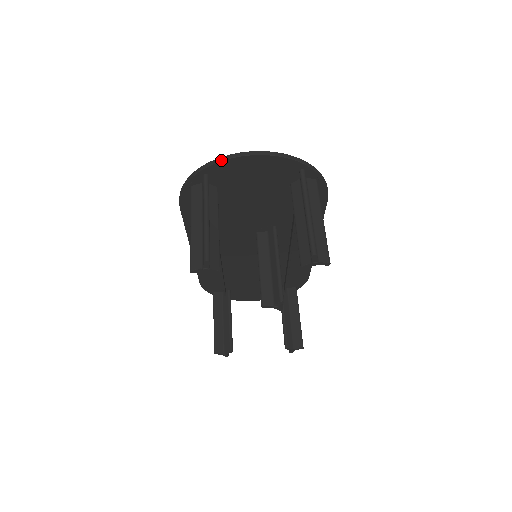
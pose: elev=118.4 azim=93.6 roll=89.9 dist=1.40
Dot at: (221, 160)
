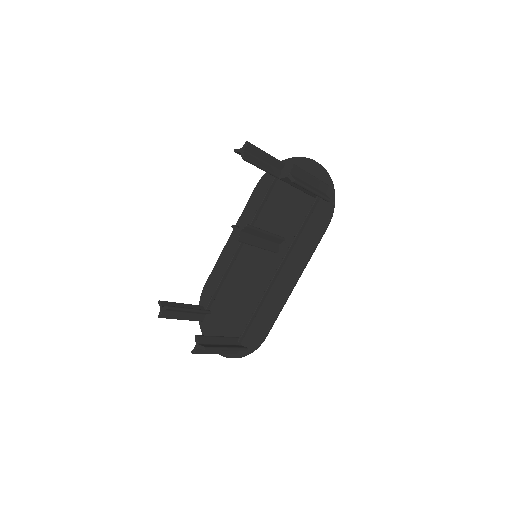
Dot at: (297, 157)
